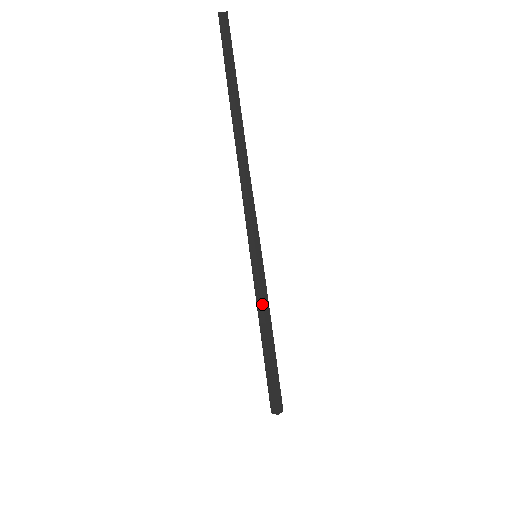
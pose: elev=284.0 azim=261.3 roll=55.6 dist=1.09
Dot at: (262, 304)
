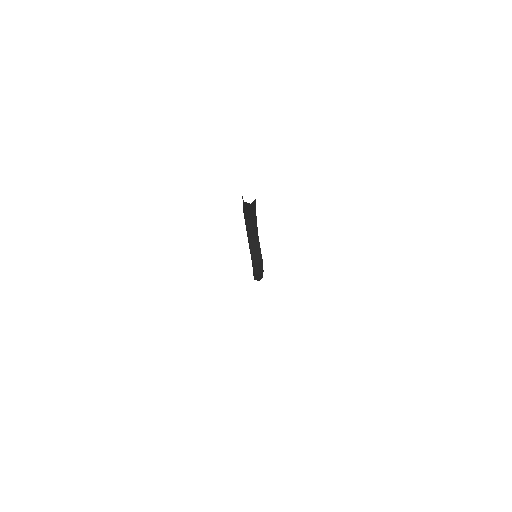
Dot at: (258, 272)
